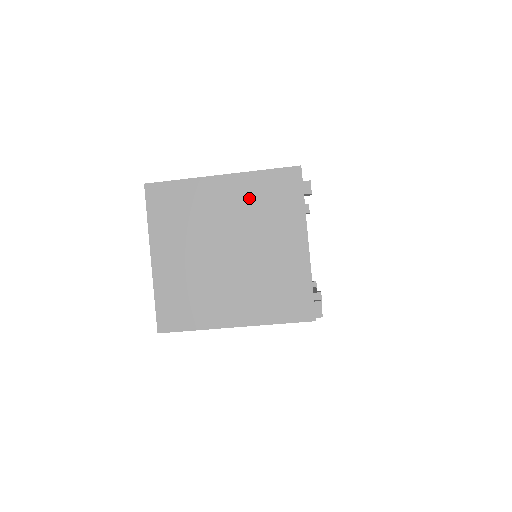
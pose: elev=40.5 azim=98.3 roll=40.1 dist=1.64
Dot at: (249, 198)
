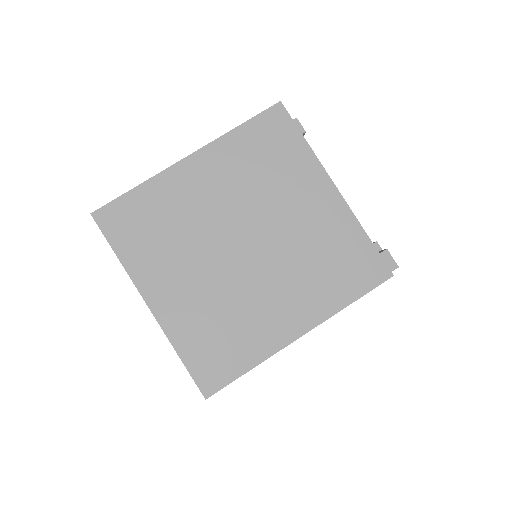
Dot at: (237, 168)
